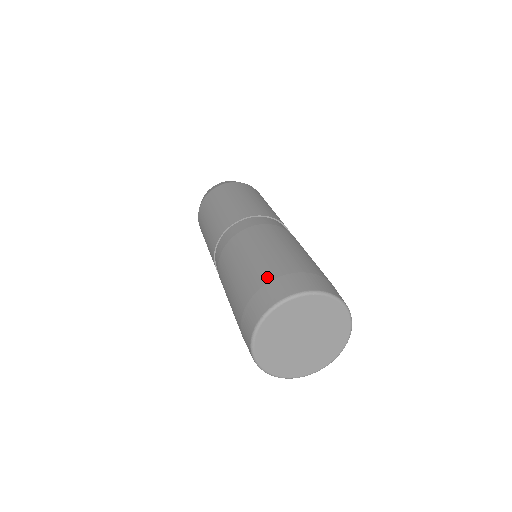
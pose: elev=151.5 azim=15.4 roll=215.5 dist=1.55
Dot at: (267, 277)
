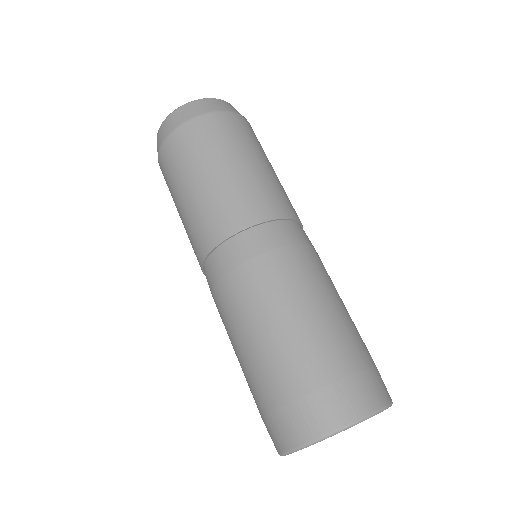
Dot at: (342, 366)
